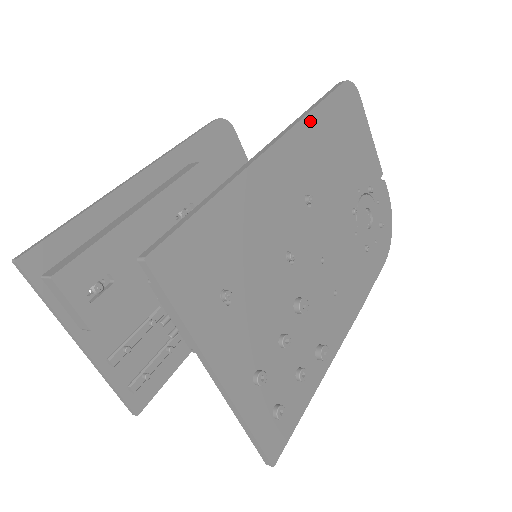
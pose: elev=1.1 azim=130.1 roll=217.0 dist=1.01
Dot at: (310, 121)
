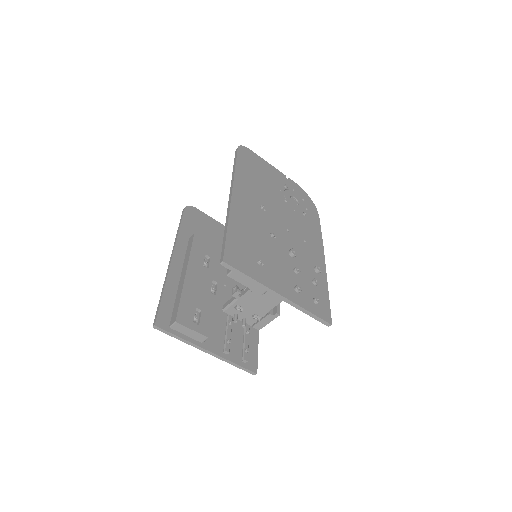
Dot at: (238, 175)
